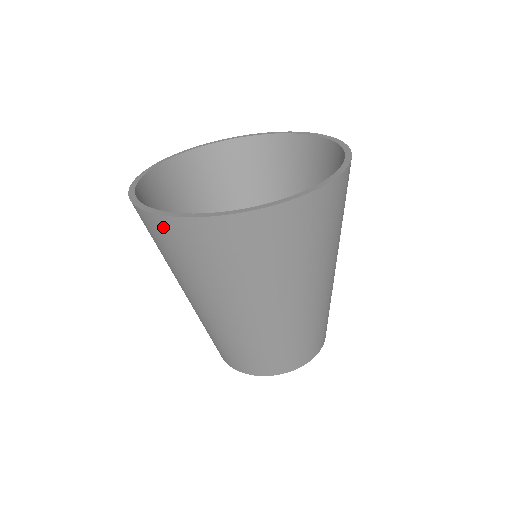
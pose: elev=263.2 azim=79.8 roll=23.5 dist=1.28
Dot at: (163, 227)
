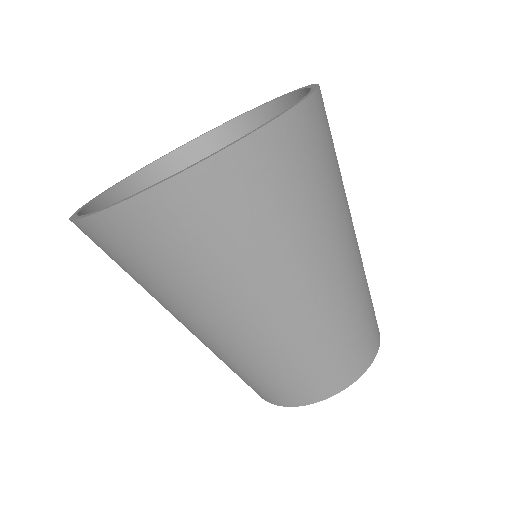
Dot at: (87, 235)
